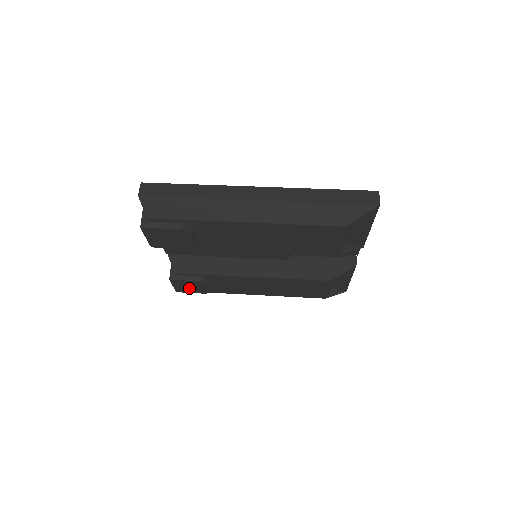
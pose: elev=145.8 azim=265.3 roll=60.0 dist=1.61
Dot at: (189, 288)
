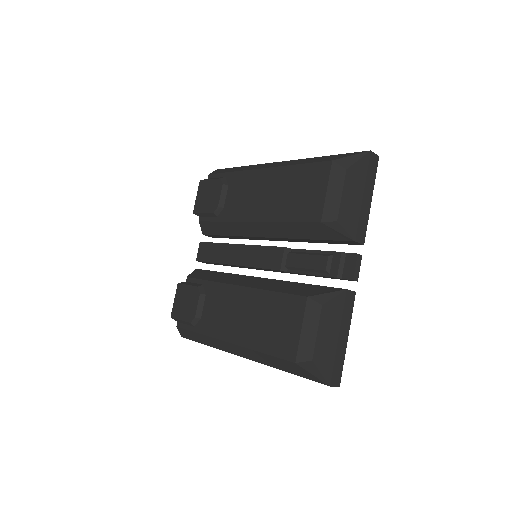
Dot at: (183, 306)
